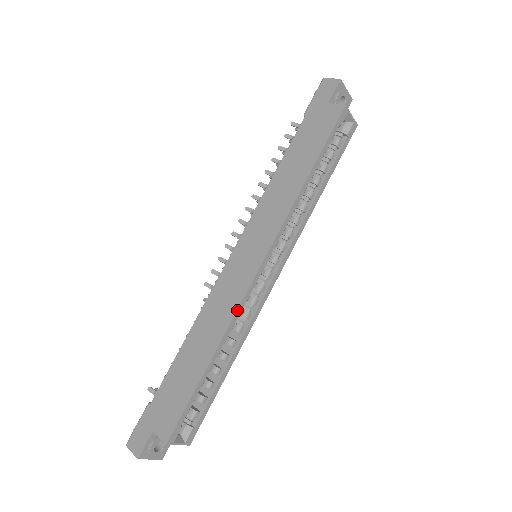
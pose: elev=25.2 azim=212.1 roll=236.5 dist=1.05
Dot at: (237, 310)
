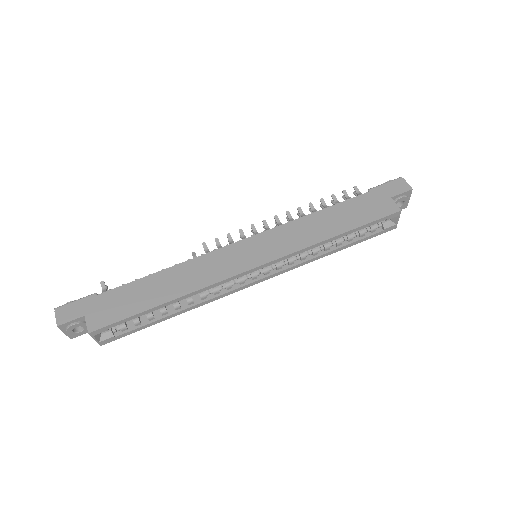
Dot at: (215, 283)
